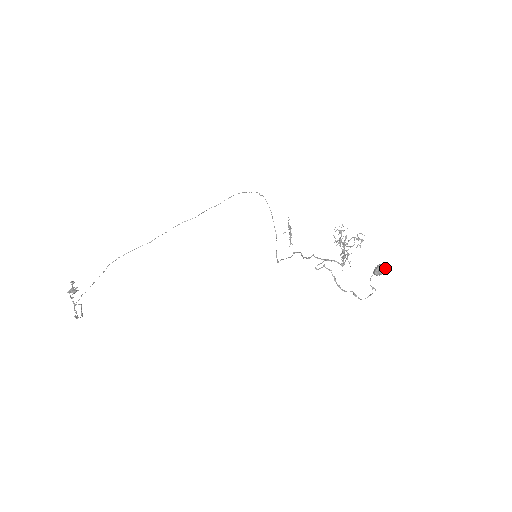
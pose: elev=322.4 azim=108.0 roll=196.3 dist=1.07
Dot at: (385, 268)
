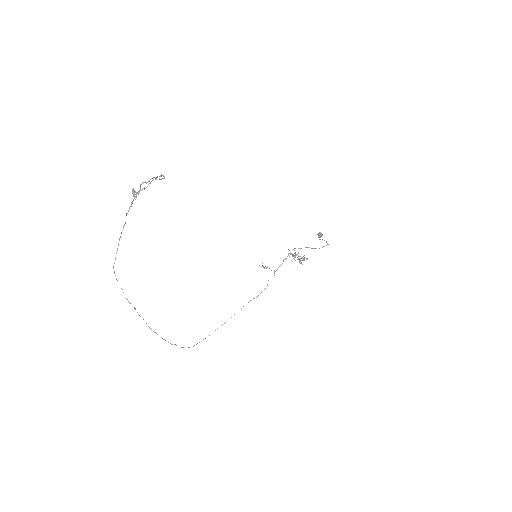
Dot at: occluded
